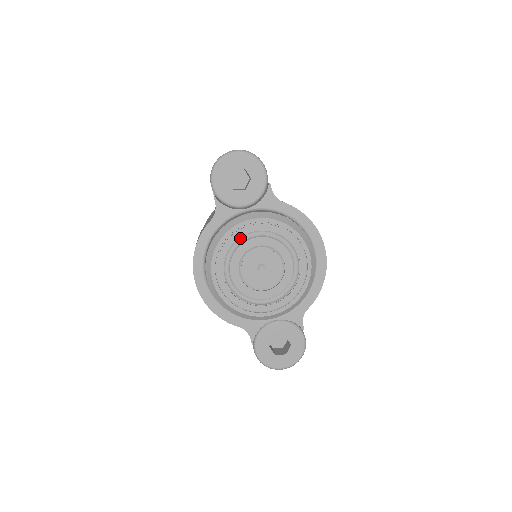
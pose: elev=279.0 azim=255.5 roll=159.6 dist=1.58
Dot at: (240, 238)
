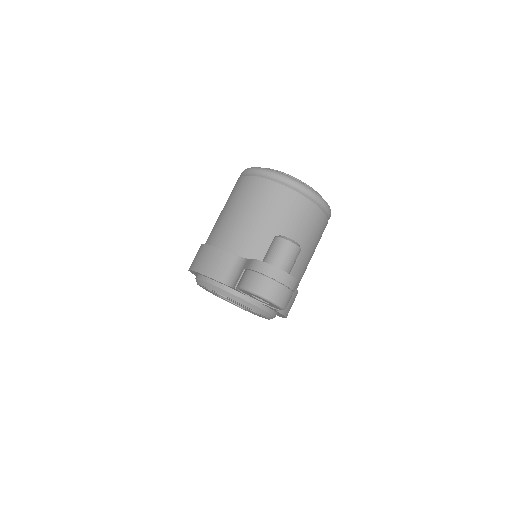
Dot at: (231, 300)
